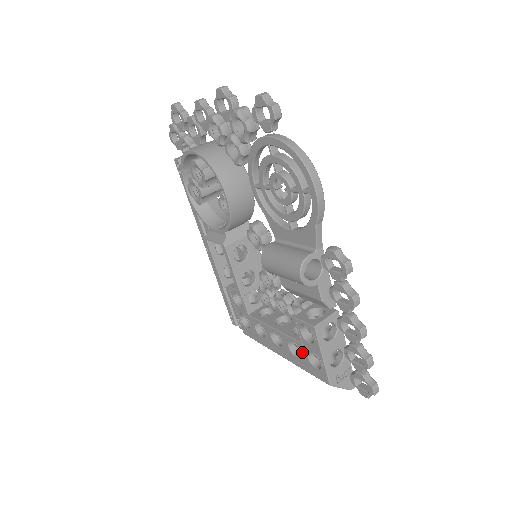
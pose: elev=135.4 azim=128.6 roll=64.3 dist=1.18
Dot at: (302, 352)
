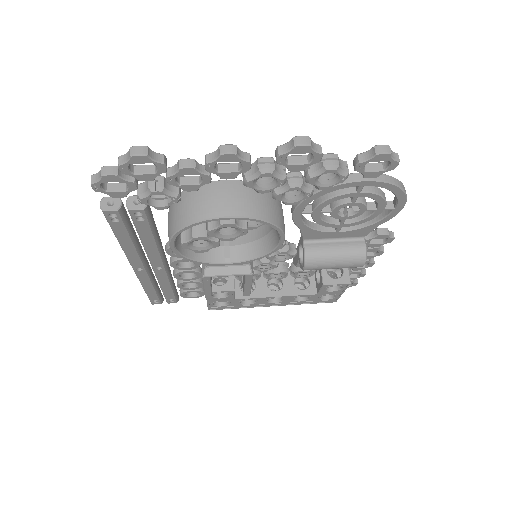
Dot at: (313, 297)
